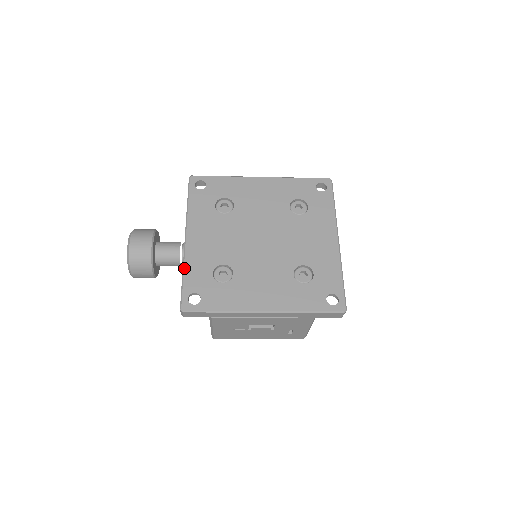
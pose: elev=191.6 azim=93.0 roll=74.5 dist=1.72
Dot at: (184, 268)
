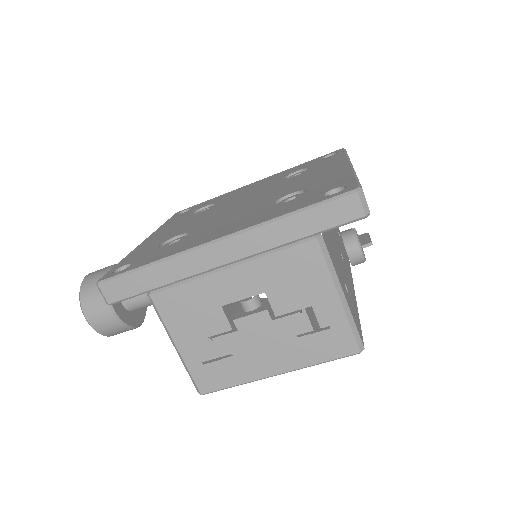
Dot at: (126, 256)
